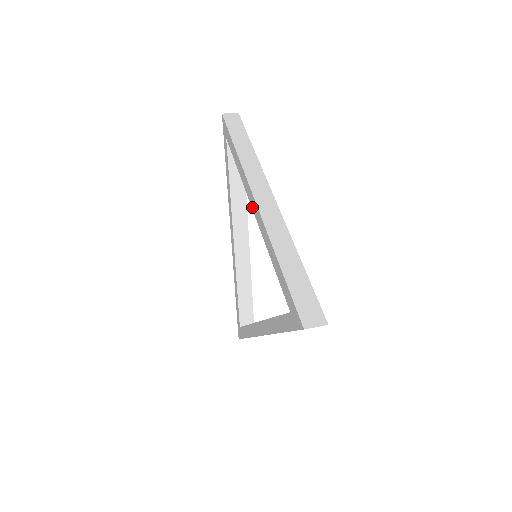
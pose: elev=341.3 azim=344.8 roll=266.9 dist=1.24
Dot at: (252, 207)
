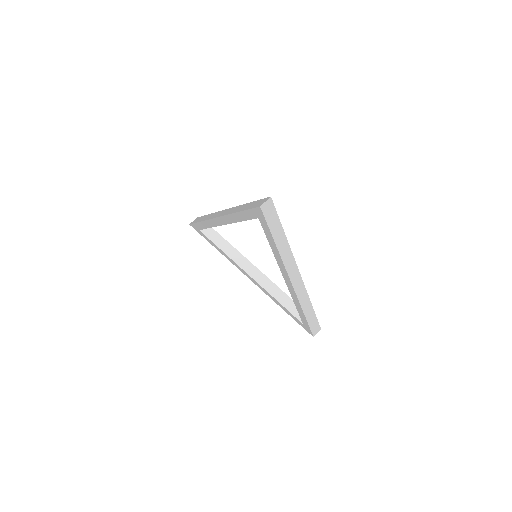
Dot at: (222, 224)
